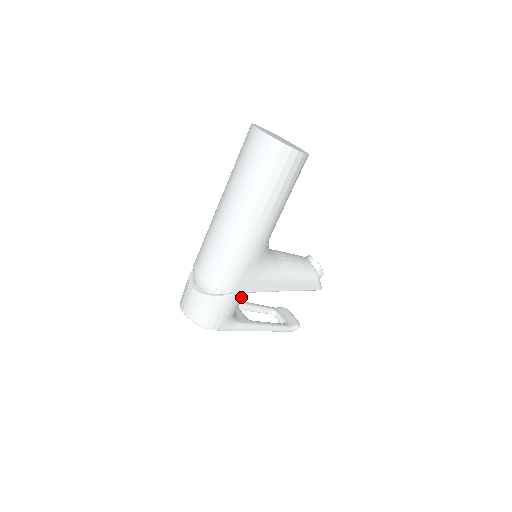
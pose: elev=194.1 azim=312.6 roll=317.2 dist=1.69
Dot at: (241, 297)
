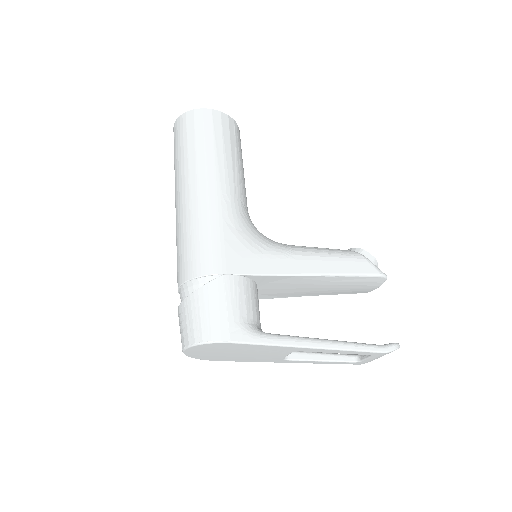
Dot at: (245, 286)
